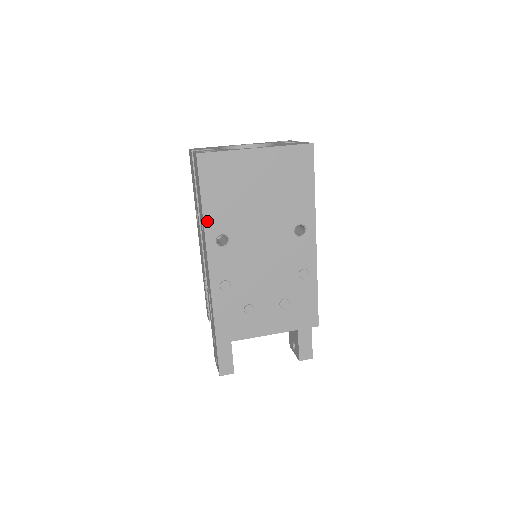
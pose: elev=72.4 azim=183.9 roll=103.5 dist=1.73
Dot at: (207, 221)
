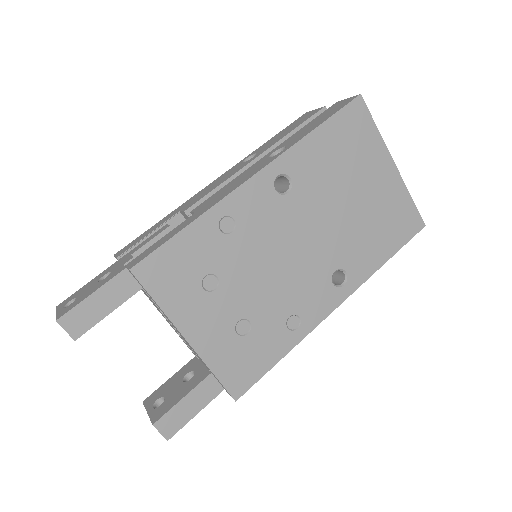
Dot at: (297, 149)
